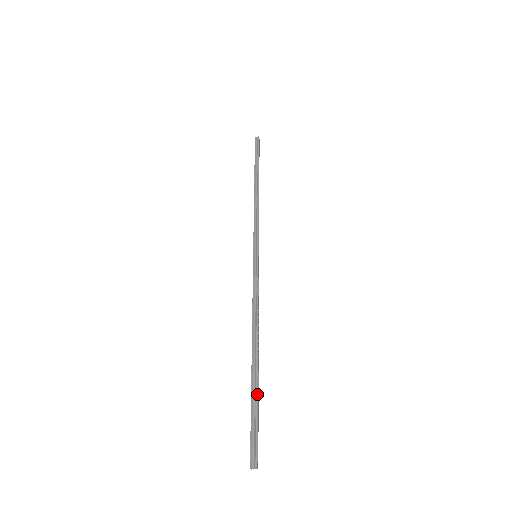
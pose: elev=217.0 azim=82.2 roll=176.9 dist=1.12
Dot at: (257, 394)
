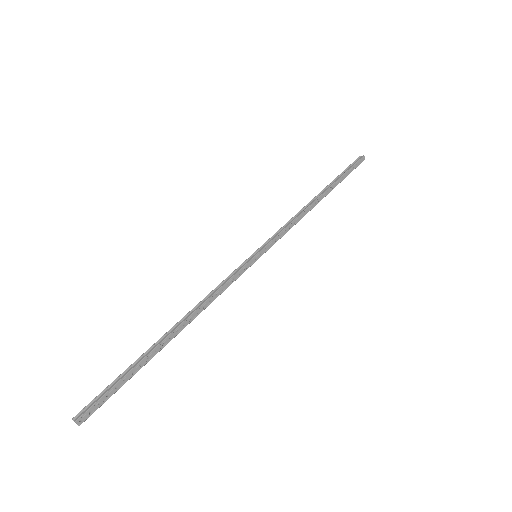
Dot at: (135, 365)
